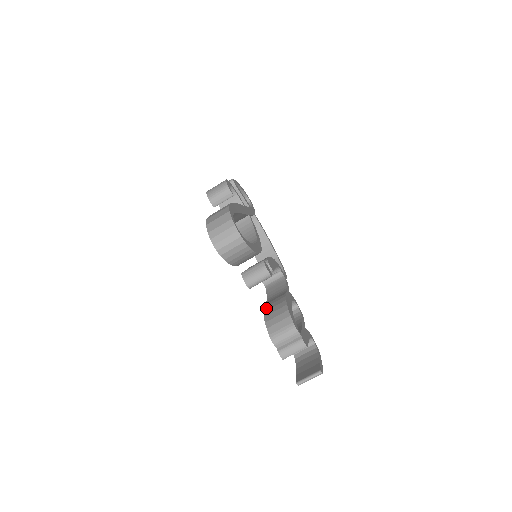
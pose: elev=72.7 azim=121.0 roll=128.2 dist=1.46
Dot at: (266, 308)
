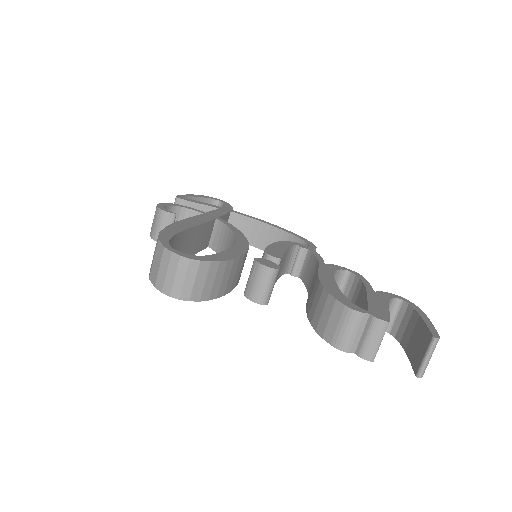
Dot at: (307, 309)
